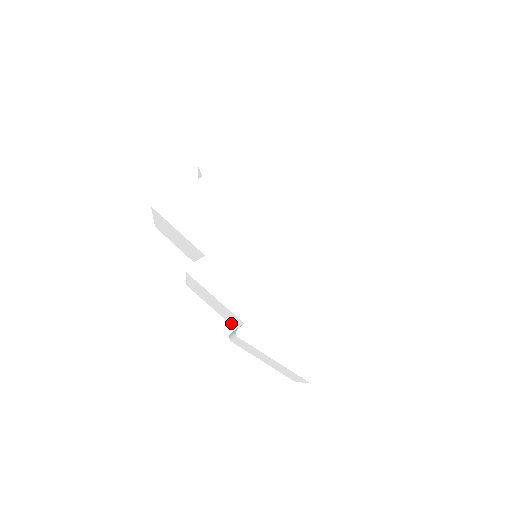
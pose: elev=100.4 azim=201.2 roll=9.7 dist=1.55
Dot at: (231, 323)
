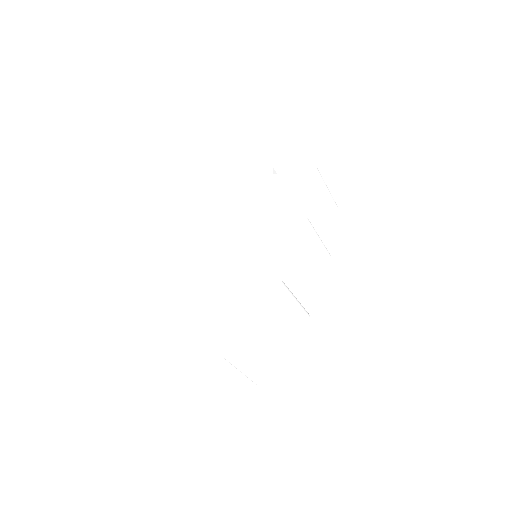
Dot at: occluded
